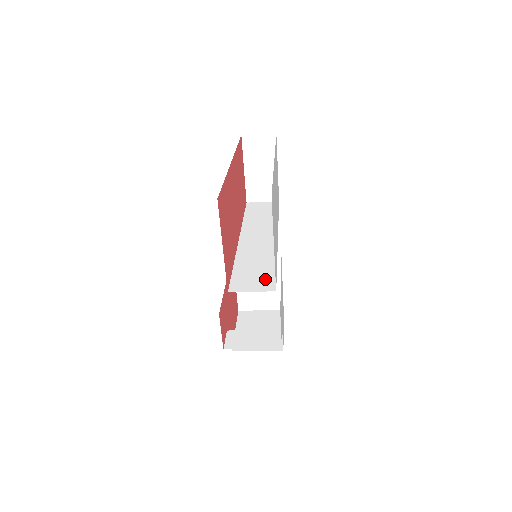
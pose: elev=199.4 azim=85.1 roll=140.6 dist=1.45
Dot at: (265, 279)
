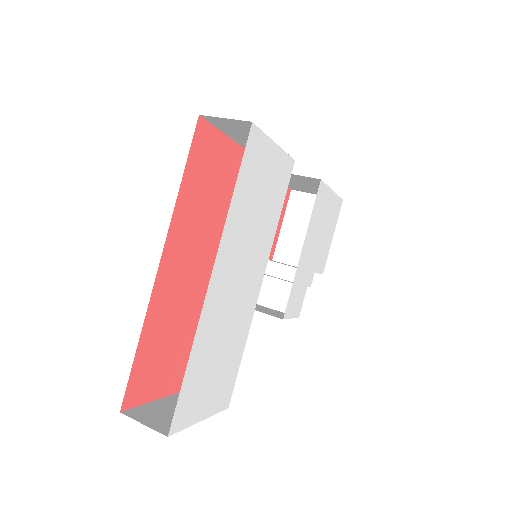
Dot at: occluded
